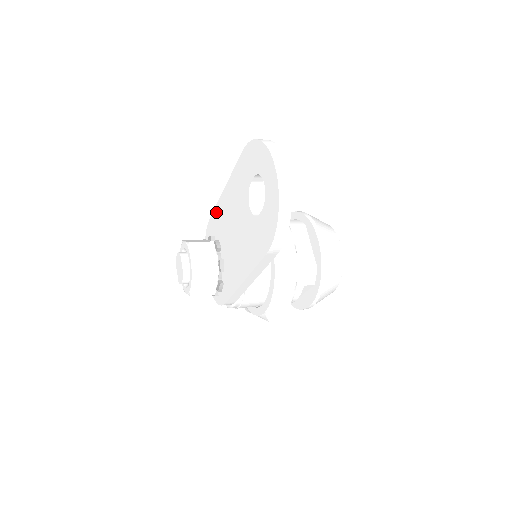
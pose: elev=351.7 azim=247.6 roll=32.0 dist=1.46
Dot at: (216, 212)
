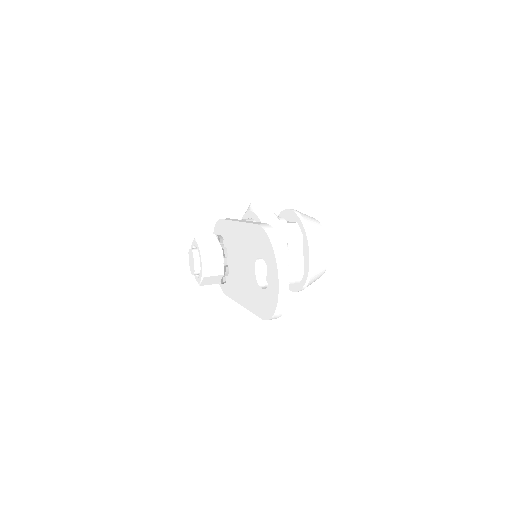
Dot at: (227, 225)
